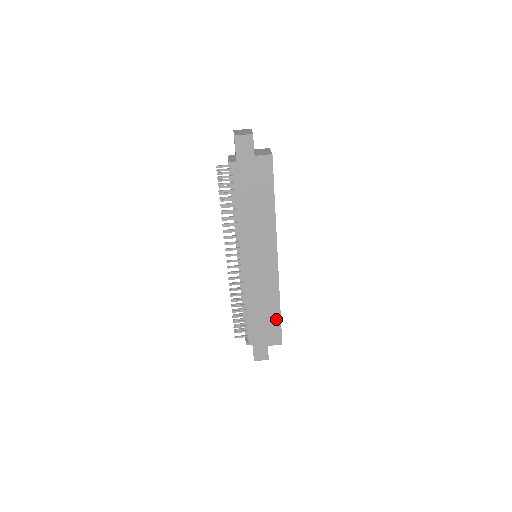
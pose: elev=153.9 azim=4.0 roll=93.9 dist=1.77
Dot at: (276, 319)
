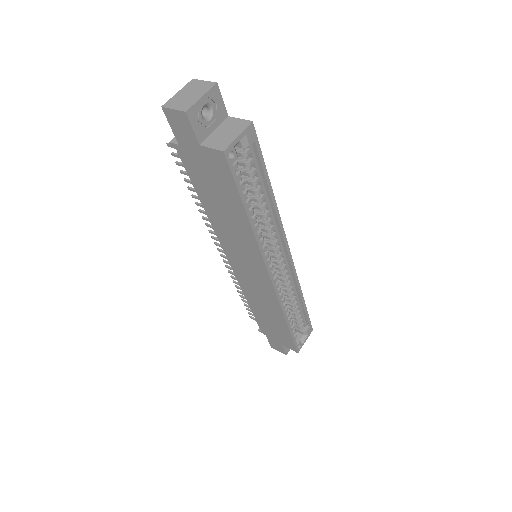
Dot at: (285, 330)
